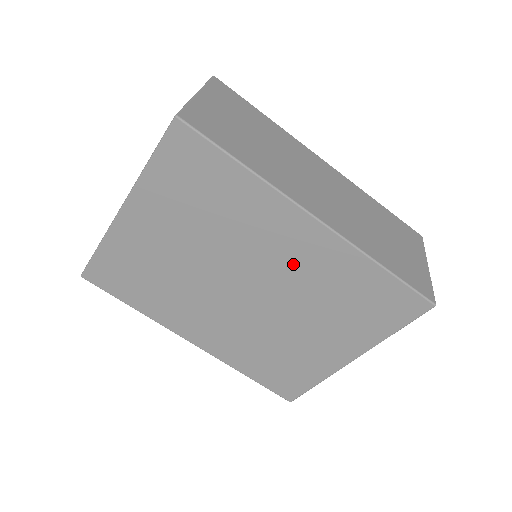
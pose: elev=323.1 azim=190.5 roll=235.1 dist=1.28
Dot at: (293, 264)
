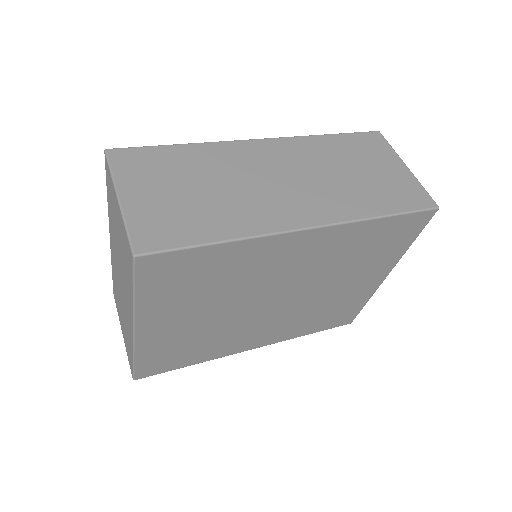
Dot at: (306, 264)
